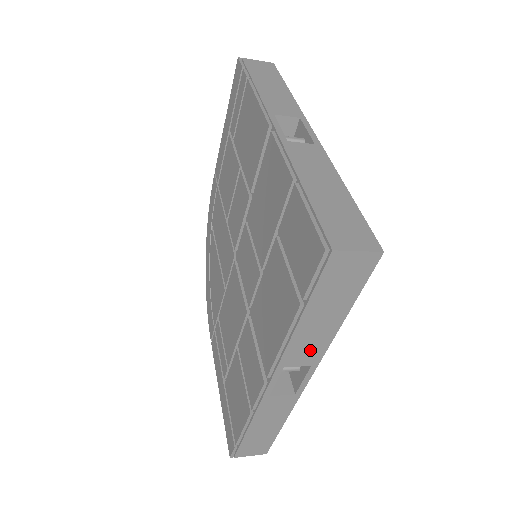
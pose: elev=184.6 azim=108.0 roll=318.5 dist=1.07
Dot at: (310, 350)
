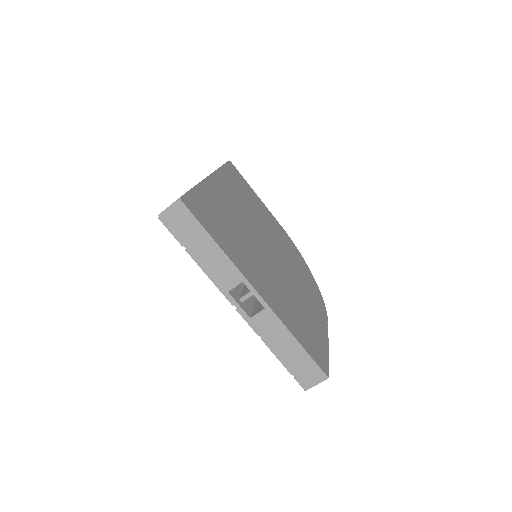
Dot at: (226, 272)
